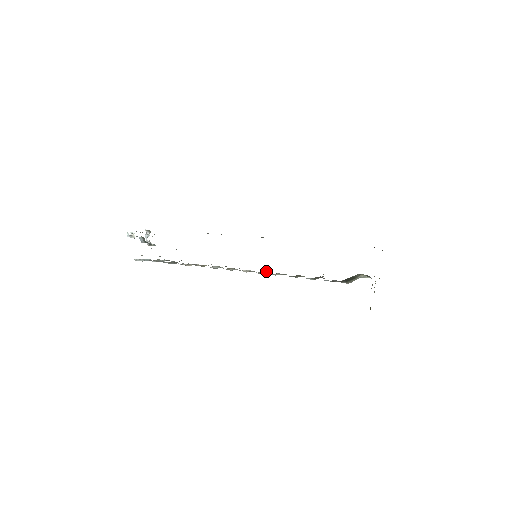
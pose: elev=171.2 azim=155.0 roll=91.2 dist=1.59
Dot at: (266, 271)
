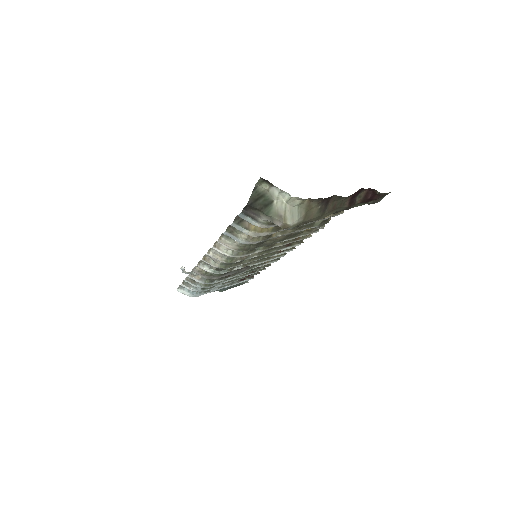
Dot at: (219, 242)
